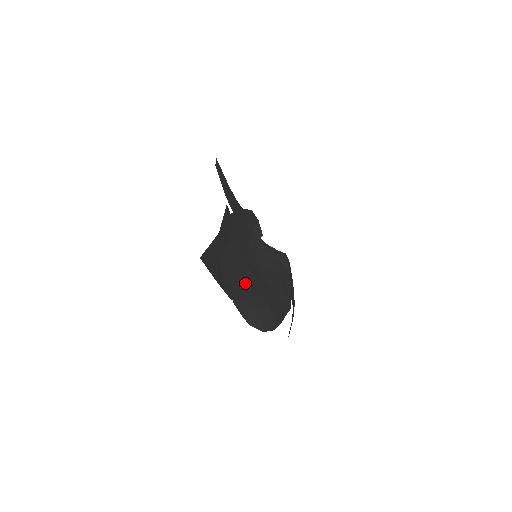
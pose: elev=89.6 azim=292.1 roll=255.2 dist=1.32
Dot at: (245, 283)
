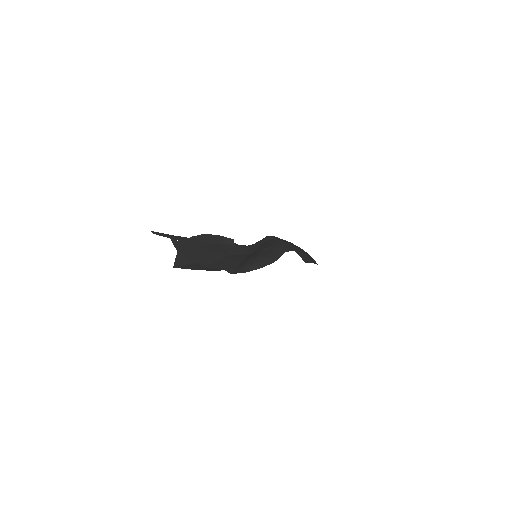
Dot at: (232, 262)
